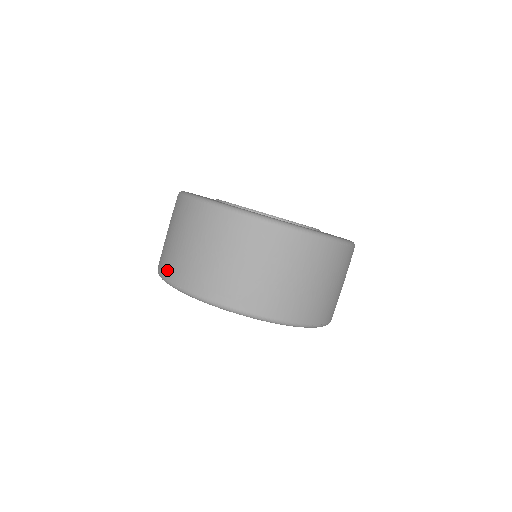
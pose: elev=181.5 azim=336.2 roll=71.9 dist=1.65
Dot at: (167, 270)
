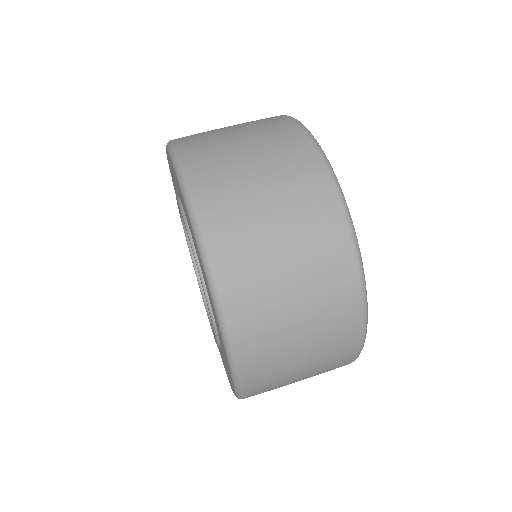
Dot at: (206, 191)
